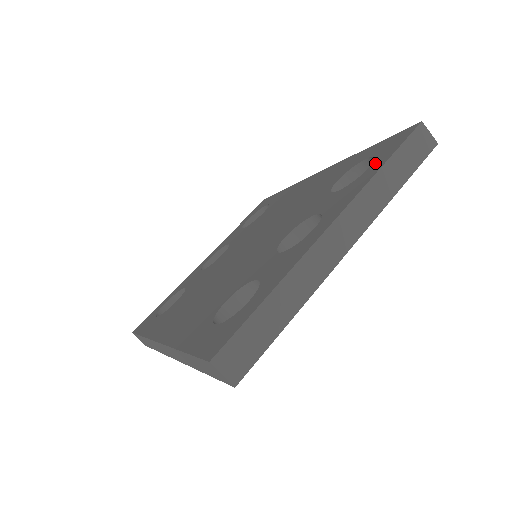
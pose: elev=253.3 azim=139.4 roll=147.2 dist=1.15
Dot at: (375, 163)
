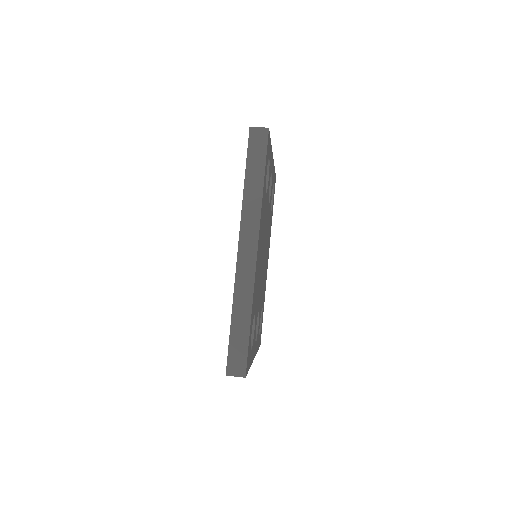
Dot at: occluded
